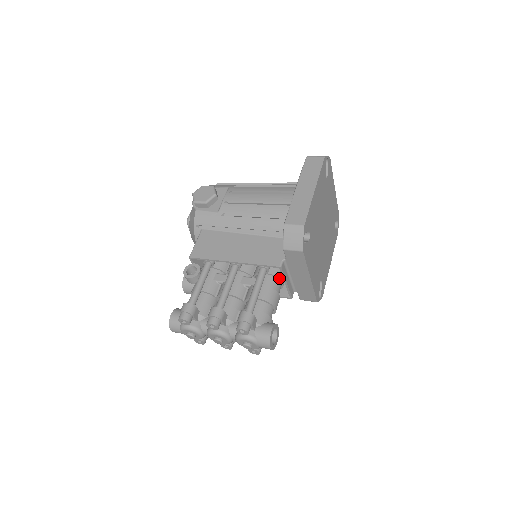
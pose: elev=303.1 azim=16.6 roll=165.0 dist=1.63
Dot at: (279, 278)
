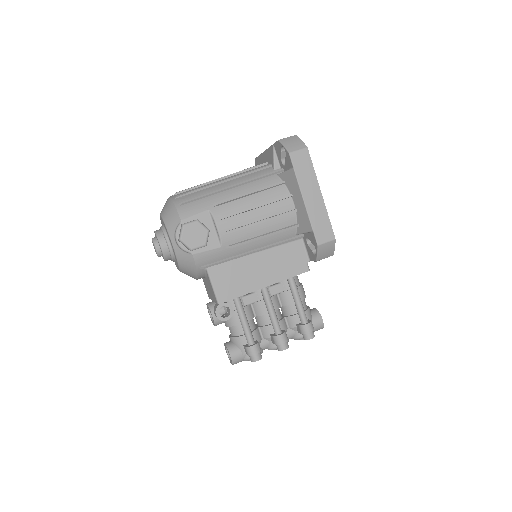
Dot at: occluded
